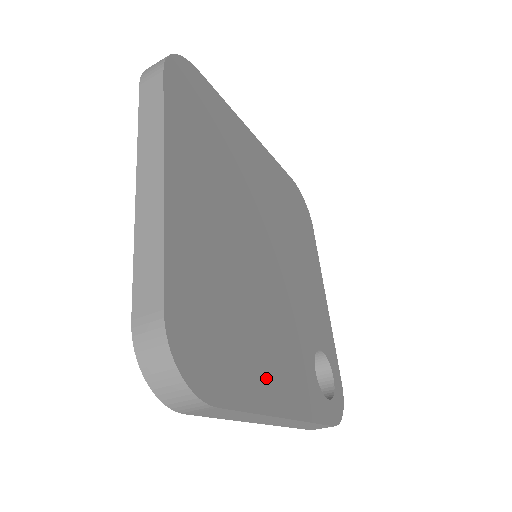
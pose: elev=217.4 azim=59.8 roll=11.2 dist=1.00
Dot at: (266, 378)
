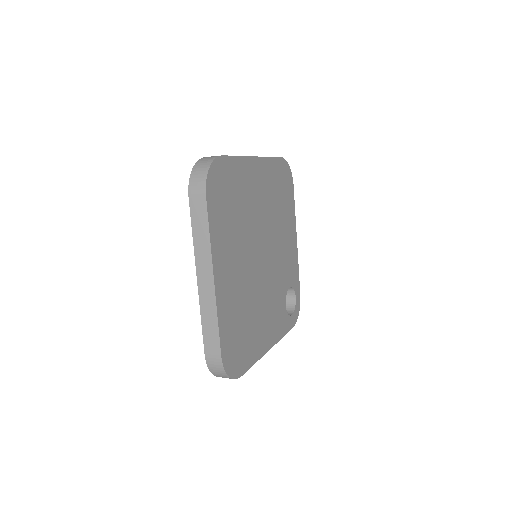
Dot at: (261, 339)
